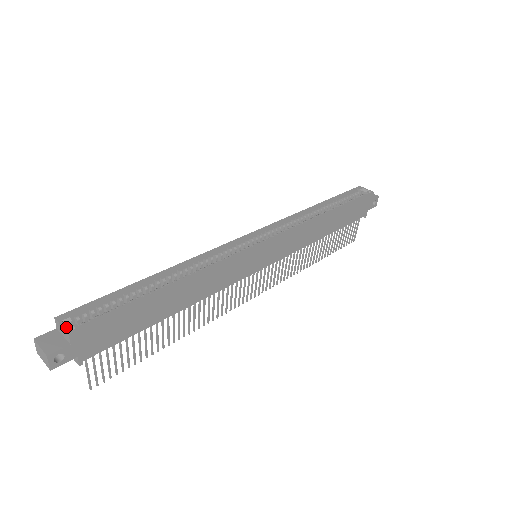
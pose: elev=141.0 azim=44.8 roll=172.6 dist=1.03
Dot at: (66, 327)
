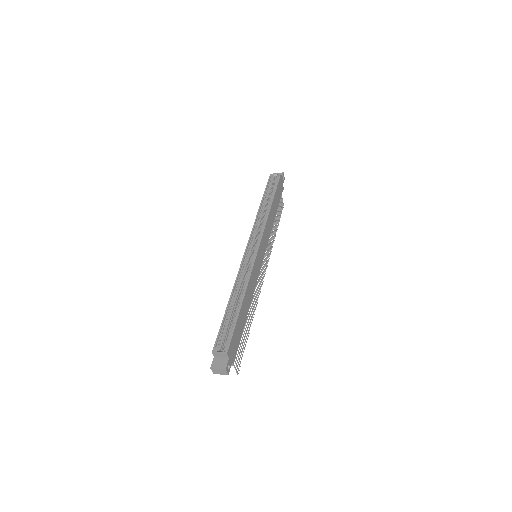
Dot at: (222, 352)
